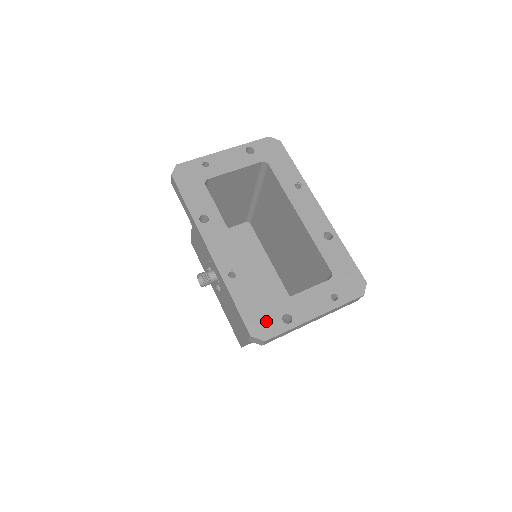
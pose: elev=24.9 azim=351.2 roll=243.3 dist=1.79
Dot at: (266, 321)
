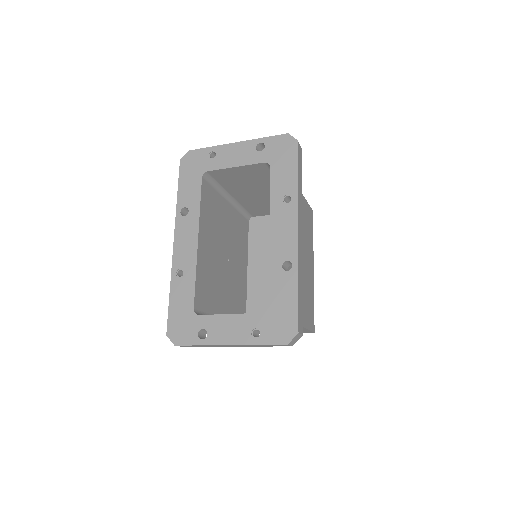
Dot at: (184, 328)
